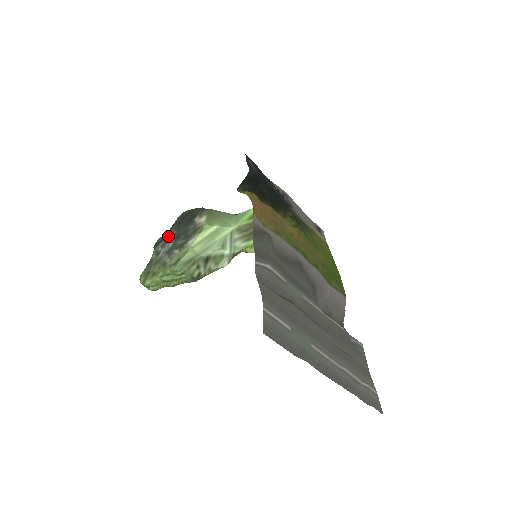
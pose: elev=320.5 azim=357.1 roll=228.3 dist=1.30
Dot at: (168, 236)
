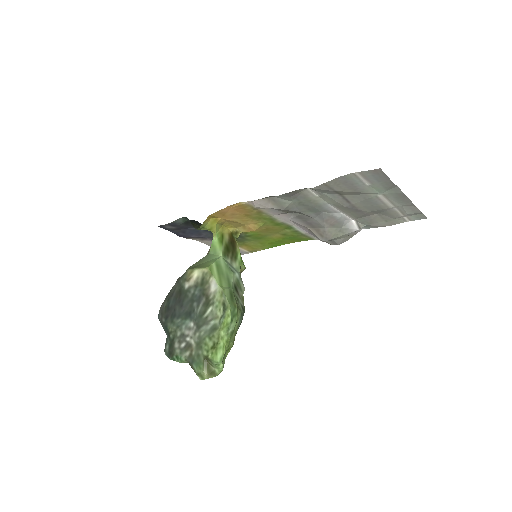
Dot at: (174, 332)
